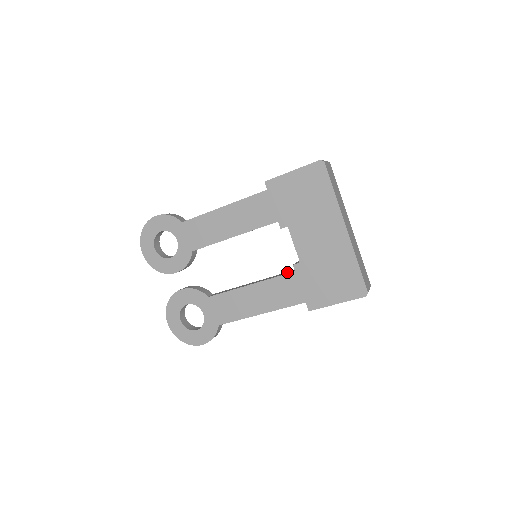
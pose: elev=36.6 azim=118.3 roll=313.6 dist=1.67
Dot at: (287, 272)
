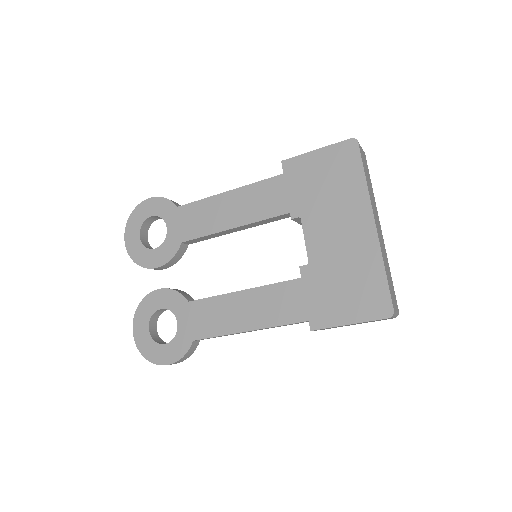
Dot at: occluded
